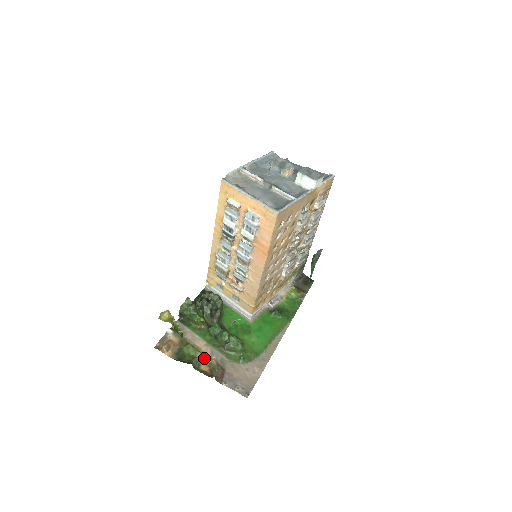
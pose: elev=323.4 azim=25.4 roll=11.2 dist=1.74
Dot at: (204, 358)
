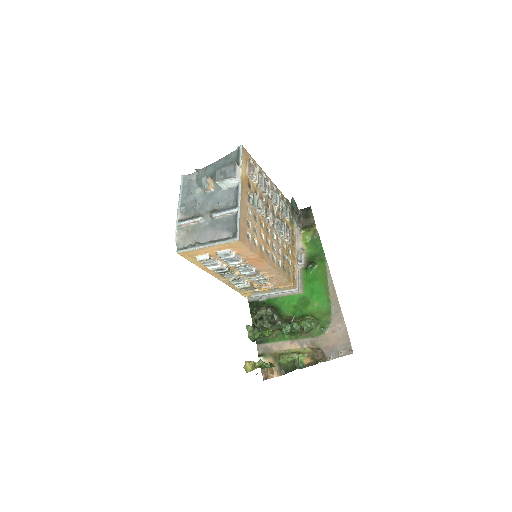
Dot at: (300, 355)
